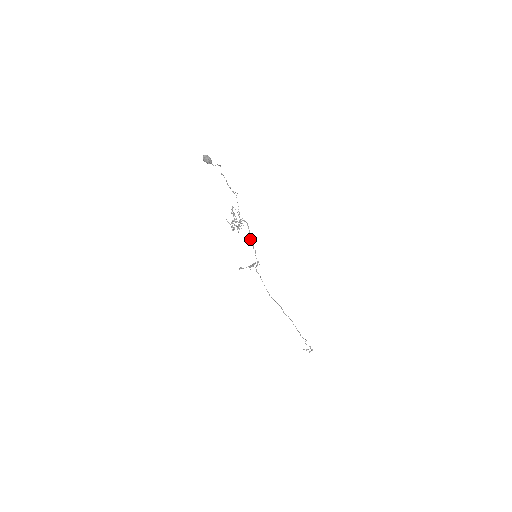
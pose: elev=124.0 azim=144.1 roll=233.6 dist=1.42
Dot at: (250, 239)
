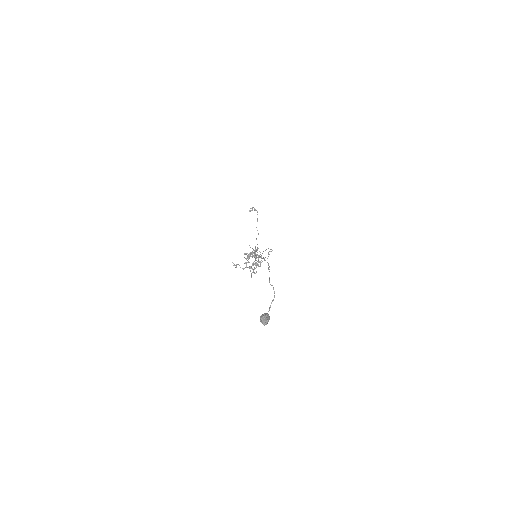
Dot at: (260, 264)
